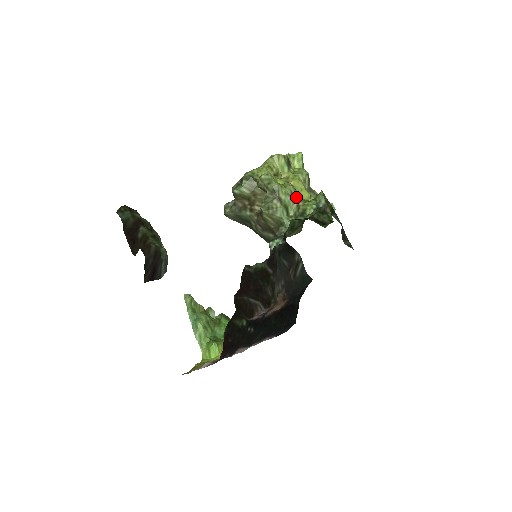
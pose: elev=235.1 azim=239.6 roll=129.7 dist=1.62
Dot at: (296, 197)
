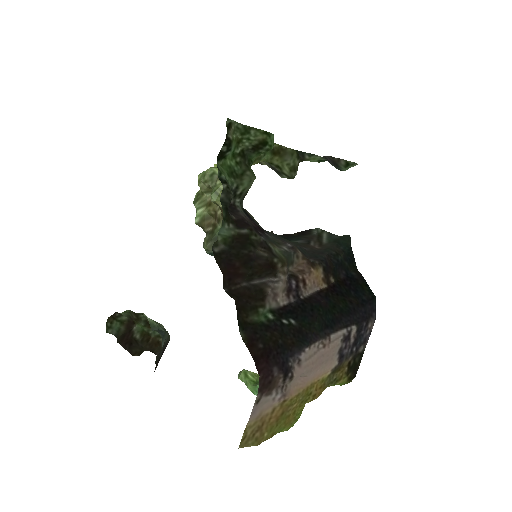
Dot at: occluded
